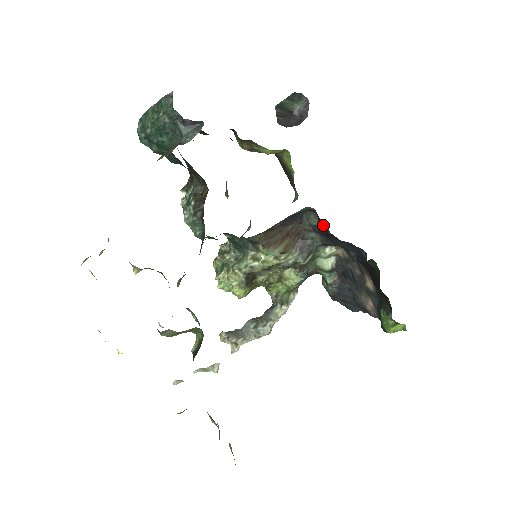
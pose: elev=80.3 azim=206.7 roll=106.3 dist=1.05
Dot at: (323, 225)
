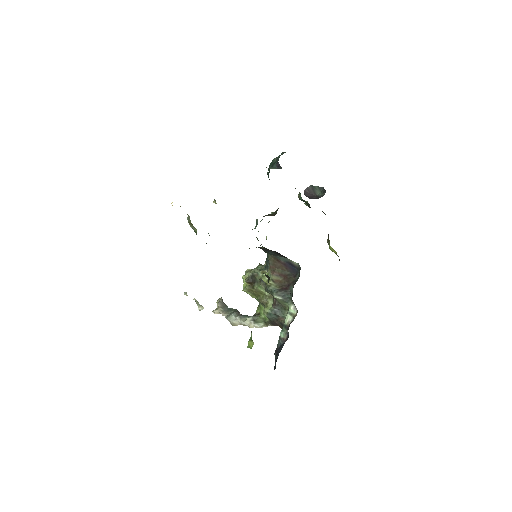
Dot at: occluded
